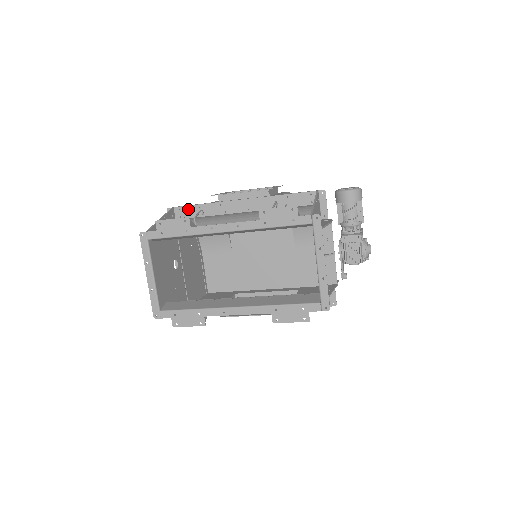
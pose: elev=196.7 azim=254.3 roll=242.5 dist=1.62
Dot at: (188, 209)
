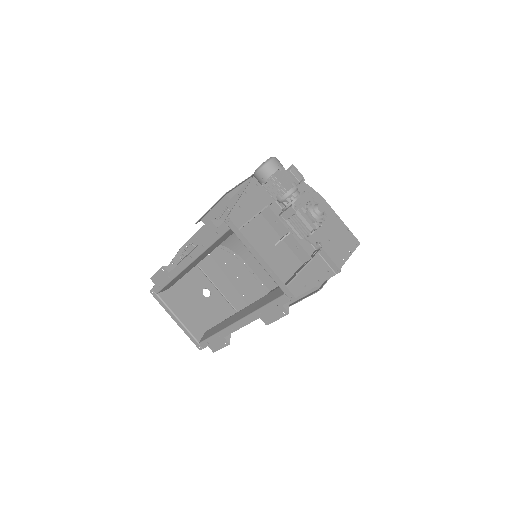
Dot at: occluded
